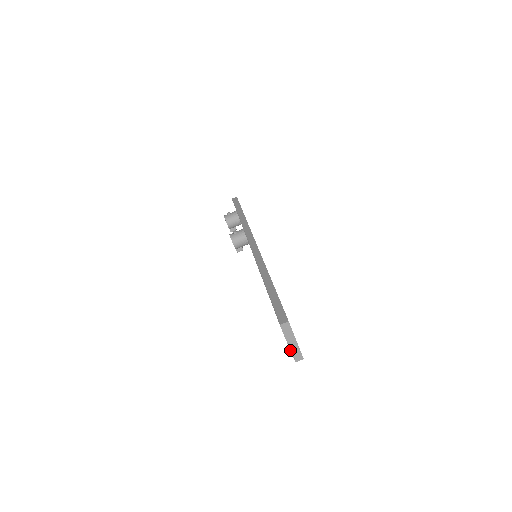
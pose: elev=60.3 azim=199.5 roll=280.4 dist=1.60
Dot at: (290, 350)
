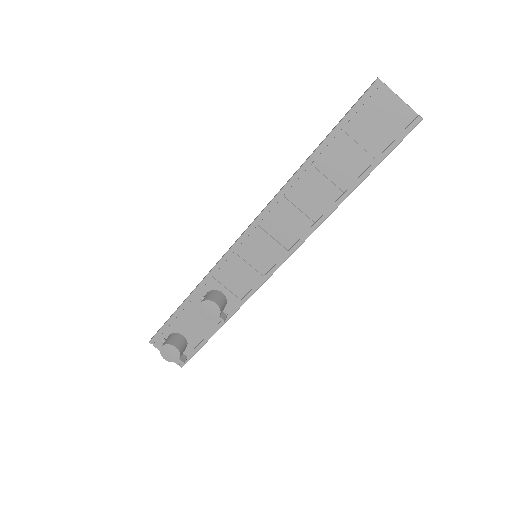
Dot at: (408, 106)
